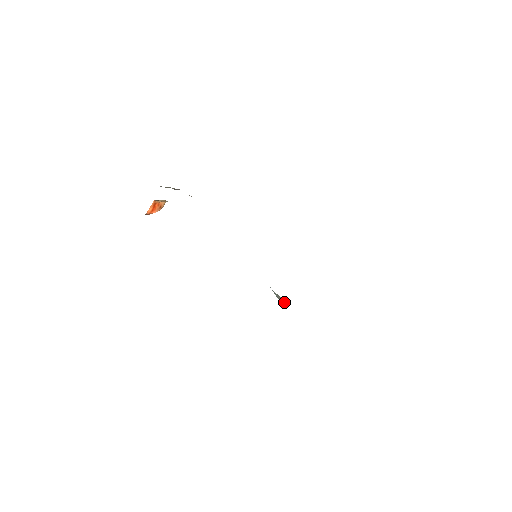
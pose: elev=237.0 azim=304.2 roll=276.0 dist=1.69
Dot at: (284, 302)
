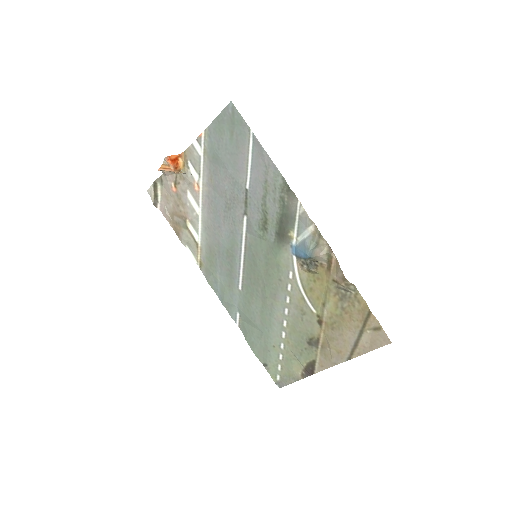
Dot at: (326, 247)
